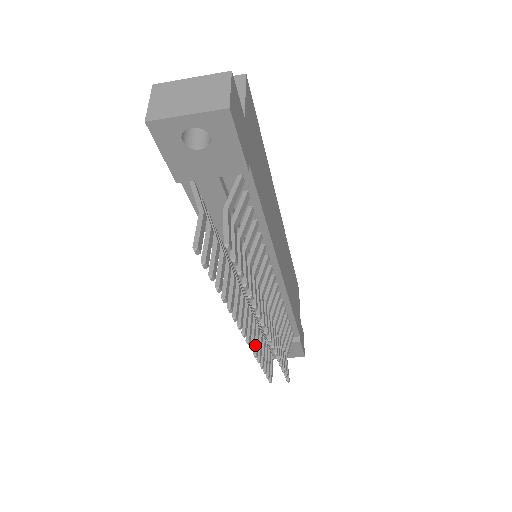
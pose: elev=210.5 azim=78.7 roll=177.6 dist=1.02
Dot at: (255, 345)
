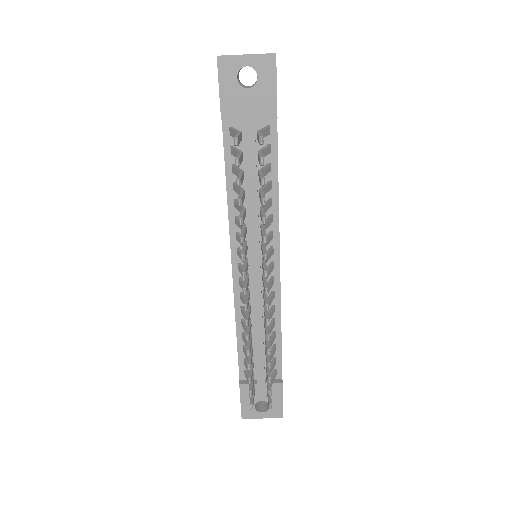
Dot at: (248, 330)
